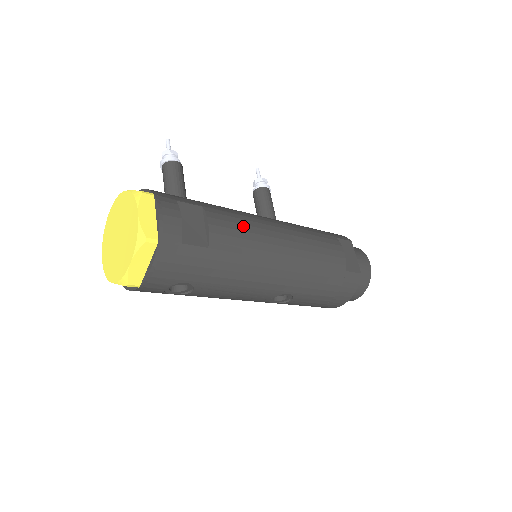
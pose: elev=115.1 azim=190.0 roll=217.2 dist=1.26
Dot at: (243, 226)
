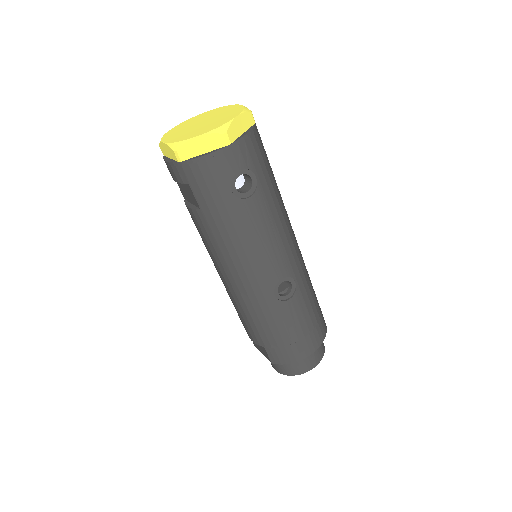
Dot at: occluded
